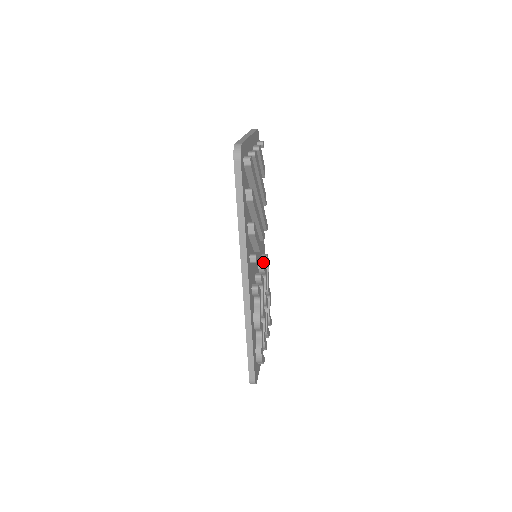
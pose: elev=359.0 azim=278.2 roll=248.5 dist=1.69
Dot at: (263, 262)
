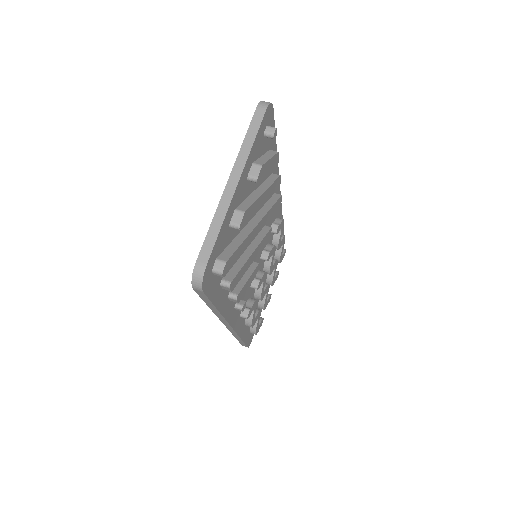
Dot at: occluded
